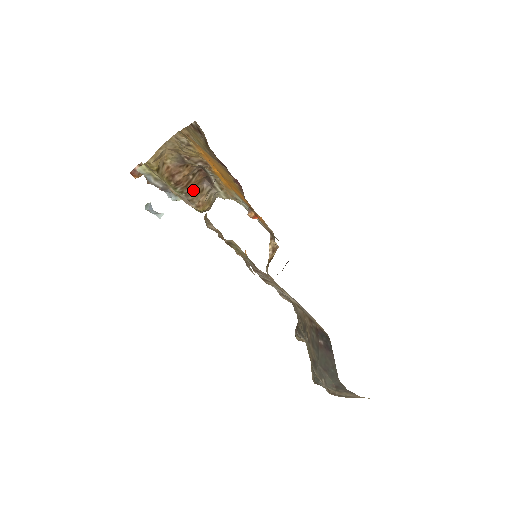
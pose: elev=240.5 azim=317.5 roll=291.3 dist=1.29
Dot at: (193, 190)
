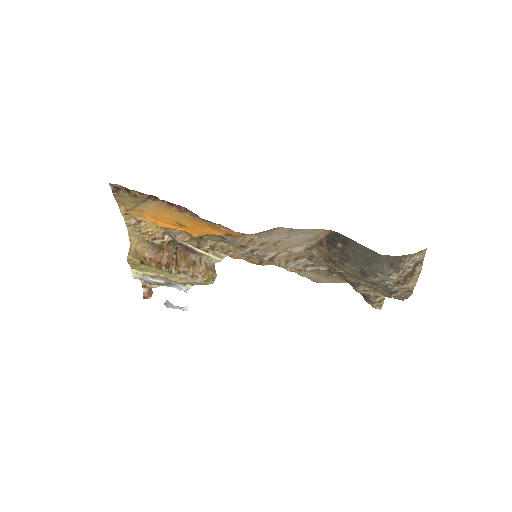
Dot at: (186, 266)
